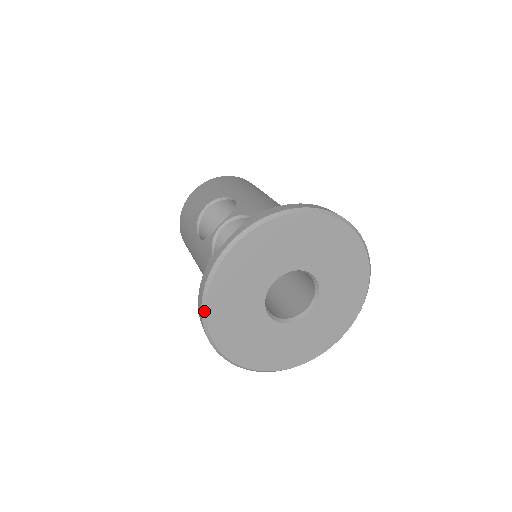
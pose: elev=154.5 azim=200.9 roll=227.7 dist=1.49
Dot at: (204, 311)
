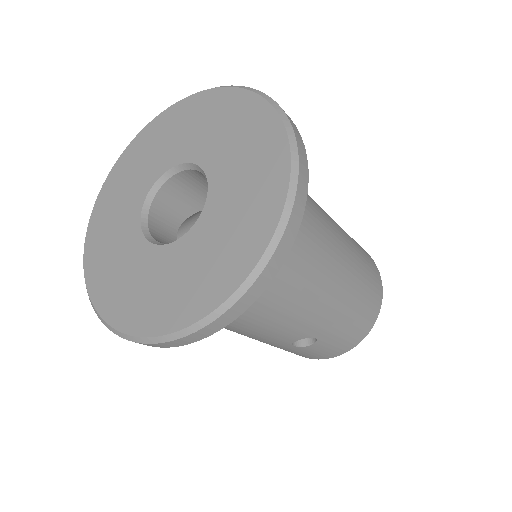
Dot at: (107, 325)
